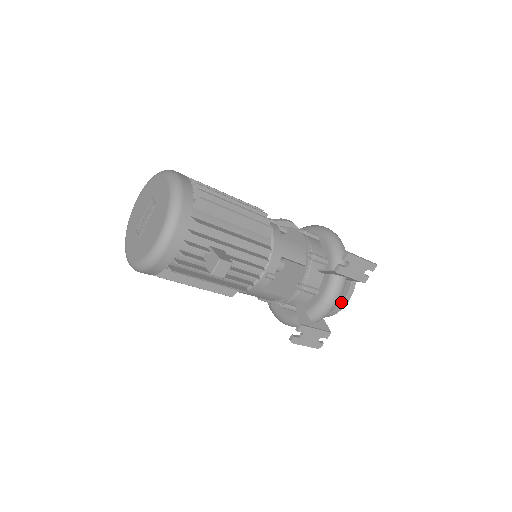
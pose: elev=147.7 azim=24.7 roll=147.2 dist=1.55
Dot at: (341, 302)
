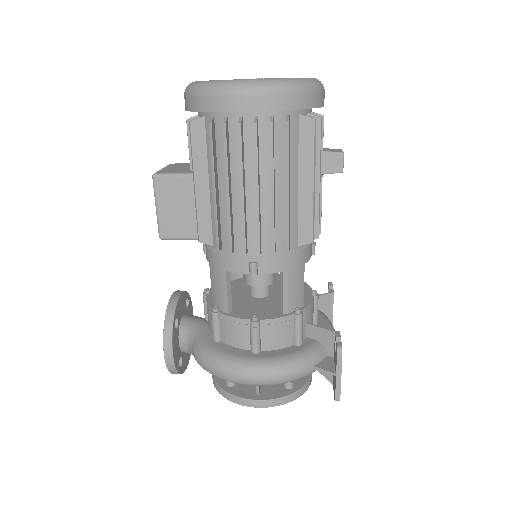
Dot at: occluded
